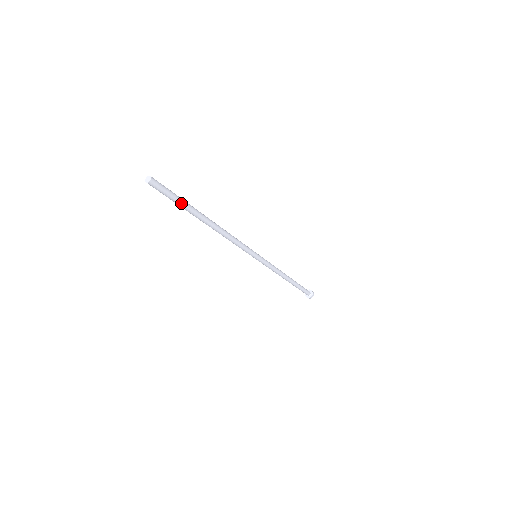
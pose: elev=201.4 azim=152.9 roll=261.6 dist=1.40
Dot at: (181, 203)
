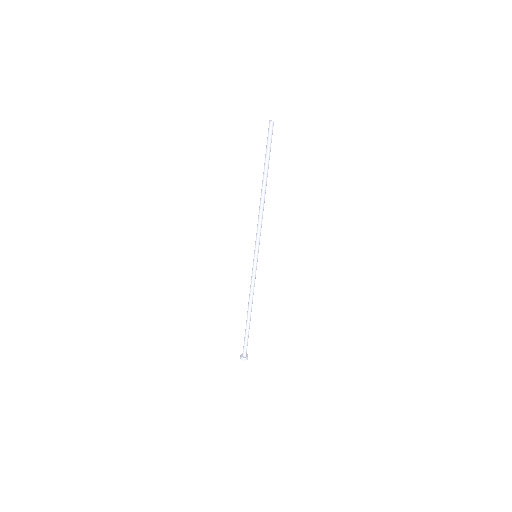
Dot at: occluded
